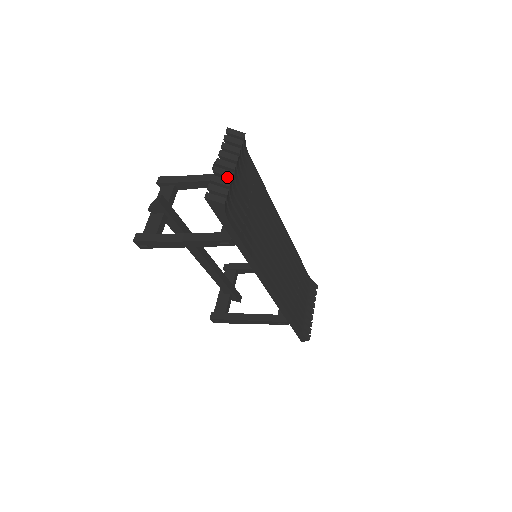
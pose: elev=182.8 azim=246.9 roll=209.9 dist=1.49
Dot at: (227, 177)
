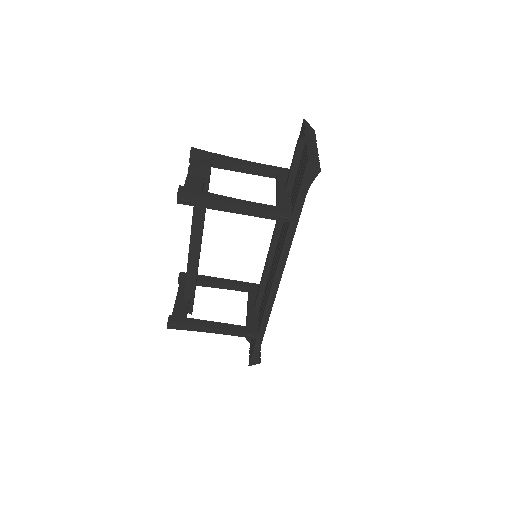
Dot at: (315, 153)
